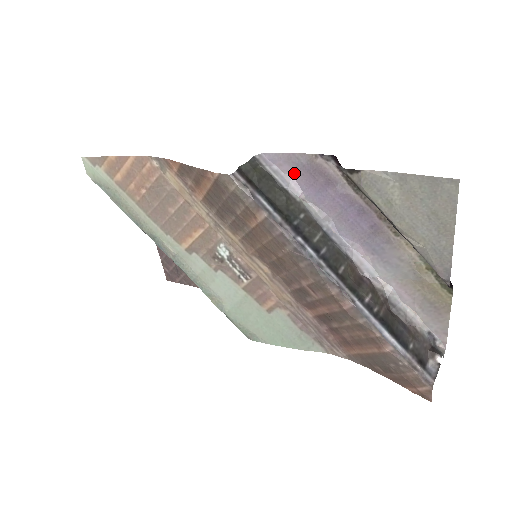
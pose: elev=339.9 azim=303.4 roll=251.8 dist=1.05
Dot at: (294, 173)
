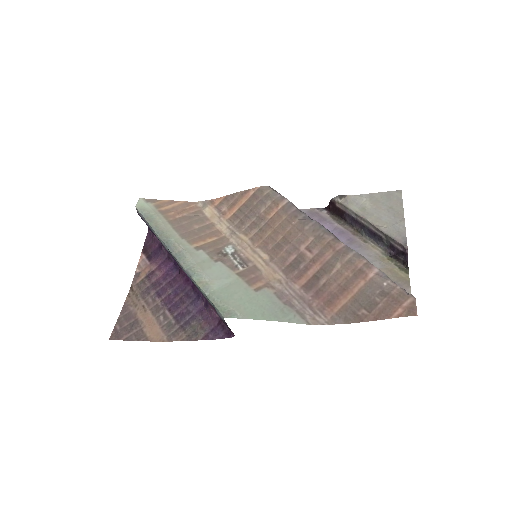
Dot at: occluded
